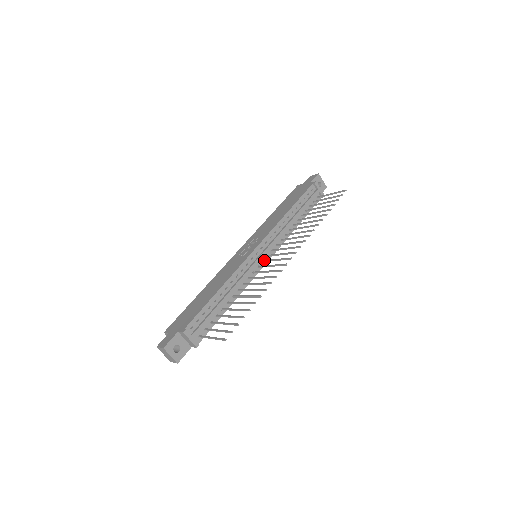
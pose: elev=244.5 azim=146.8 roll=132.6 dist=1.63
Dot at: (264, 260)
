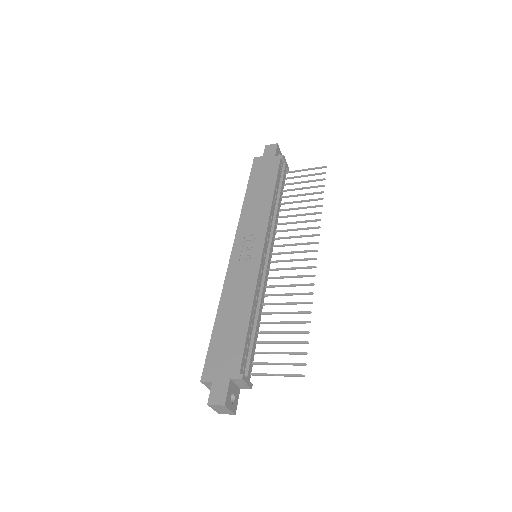
Dot at: (271, 261)
